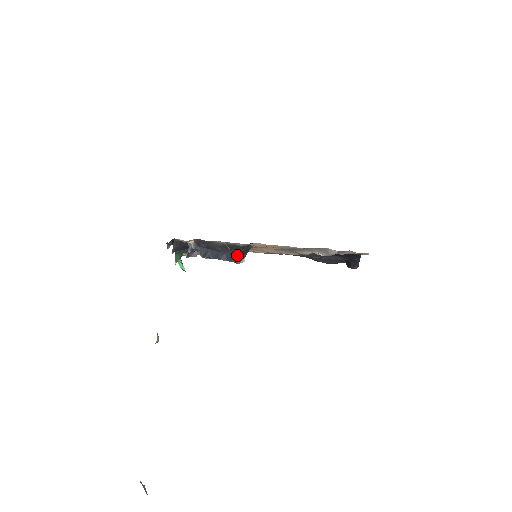
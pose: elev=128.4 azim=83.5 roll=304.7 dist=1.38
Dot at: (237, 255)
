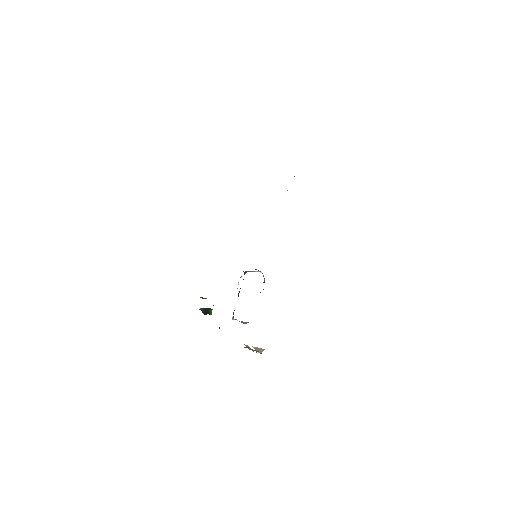
Dot at: occluded
